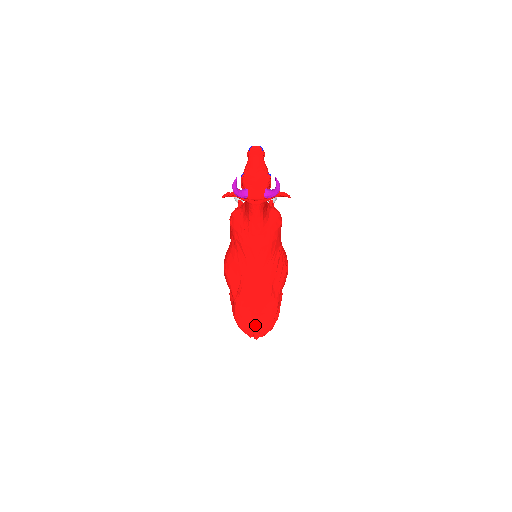
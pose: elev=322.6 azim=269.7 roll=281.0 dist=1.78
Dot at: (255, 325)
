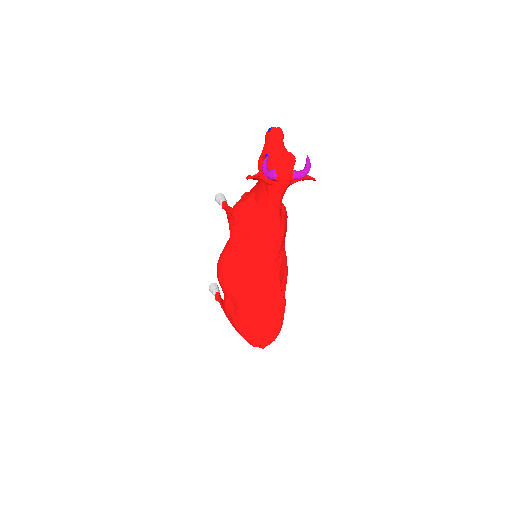
Dot at: (264, 331)
